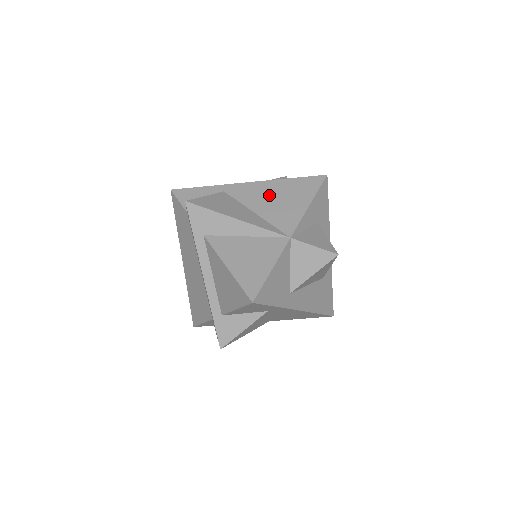
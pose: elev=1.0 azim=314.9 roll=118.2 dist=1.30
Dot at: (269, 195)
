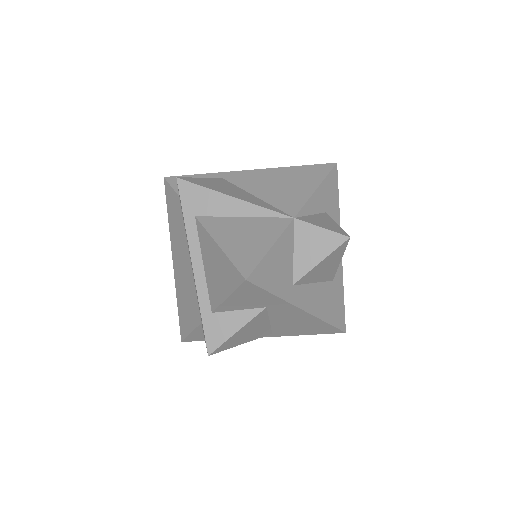
Dot at: (272, 180)
